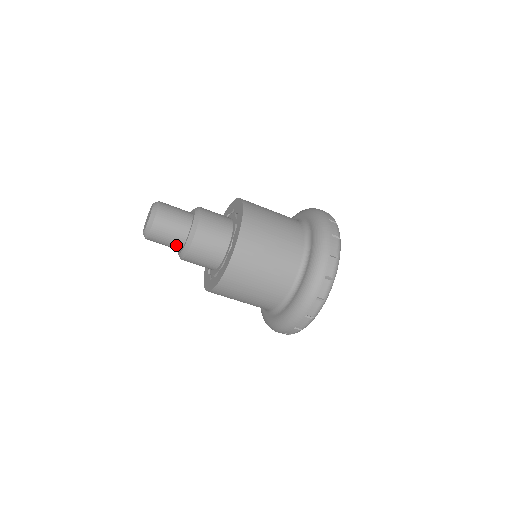
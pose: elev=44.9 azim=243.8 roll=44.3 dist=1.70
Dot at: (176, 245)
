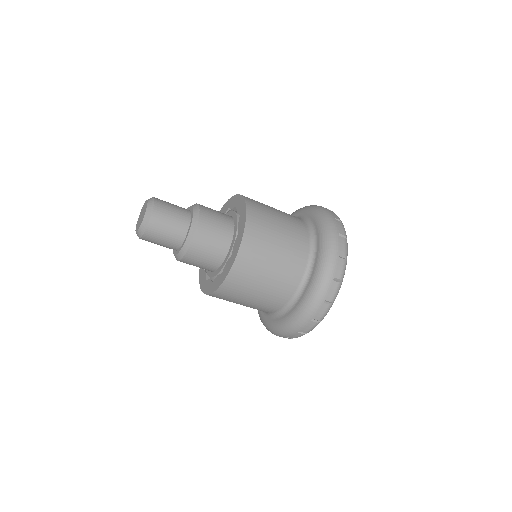
Dot at: (176, 241)
